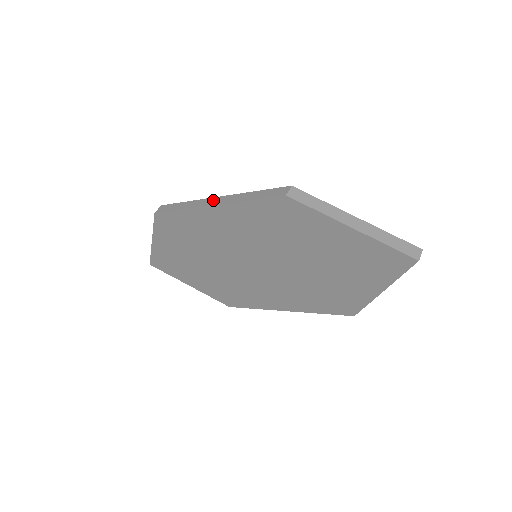
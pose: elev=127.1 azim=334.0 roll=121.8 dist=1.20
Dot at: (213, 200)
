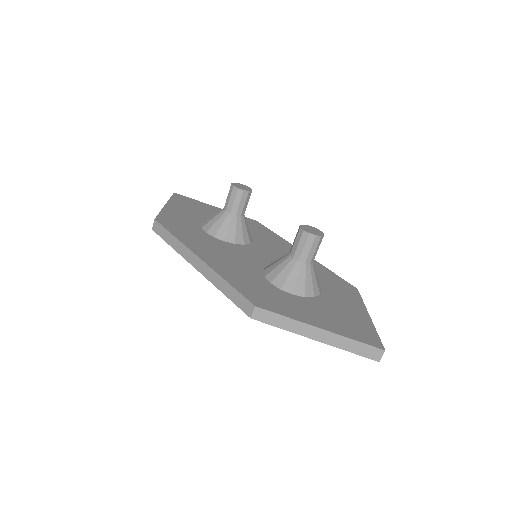
Dot at: (195, 260)
